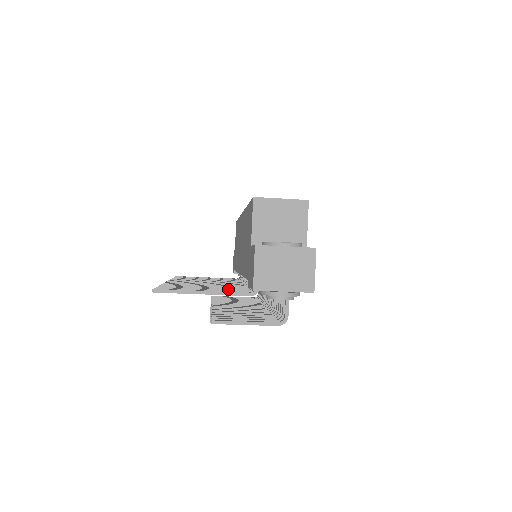
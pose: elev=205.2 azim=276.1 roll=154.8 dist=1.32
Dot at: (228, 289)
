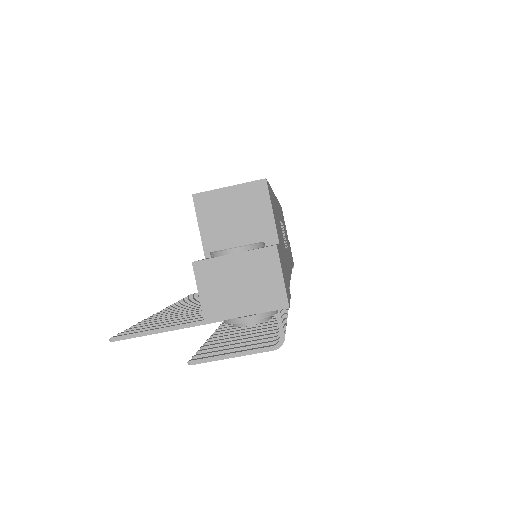
Dot at: occluded
